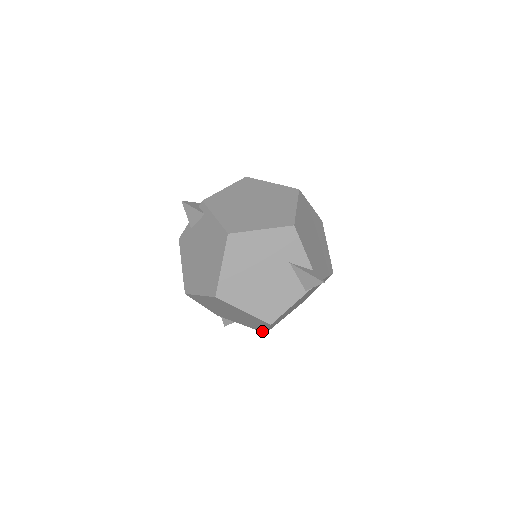
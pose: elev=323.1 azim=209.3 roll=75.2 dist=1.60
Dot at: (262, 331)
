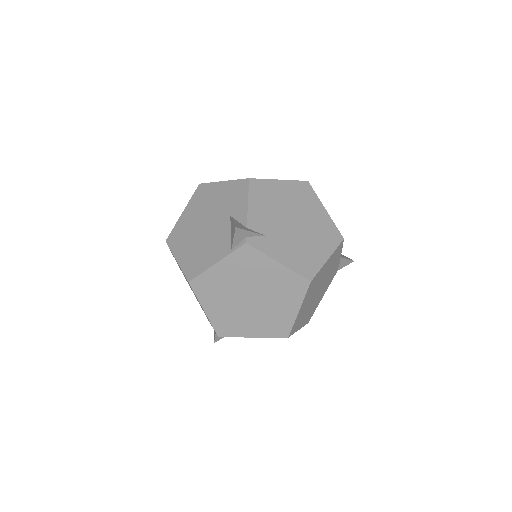
Dot at: (215, 331)
